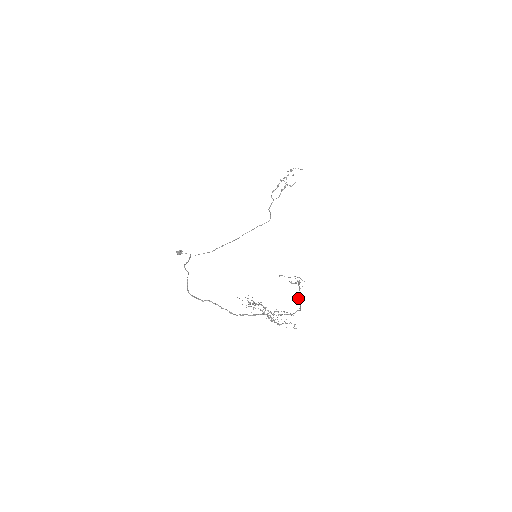
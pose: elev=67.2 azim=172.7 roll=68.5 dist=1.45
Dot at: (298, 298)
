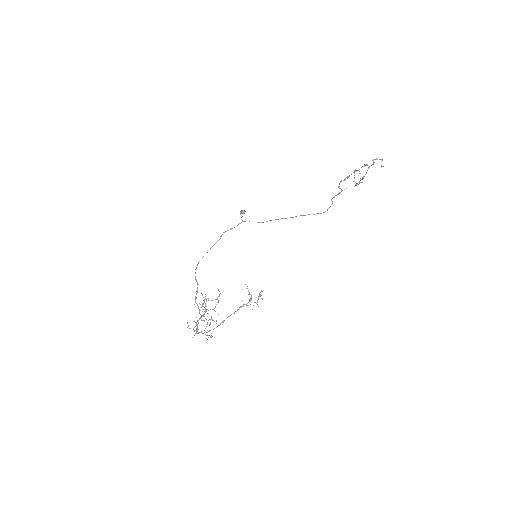
Dot at: (223, 320)
